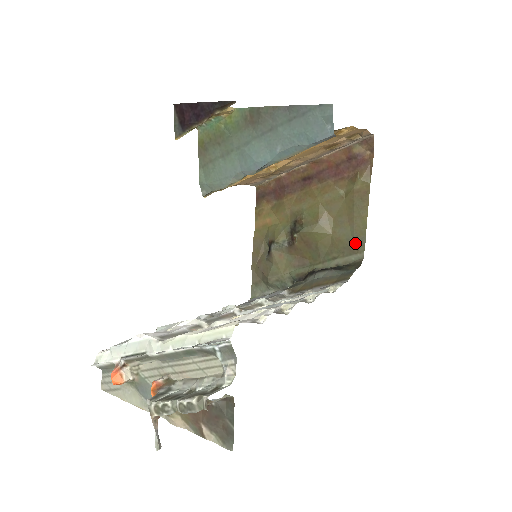
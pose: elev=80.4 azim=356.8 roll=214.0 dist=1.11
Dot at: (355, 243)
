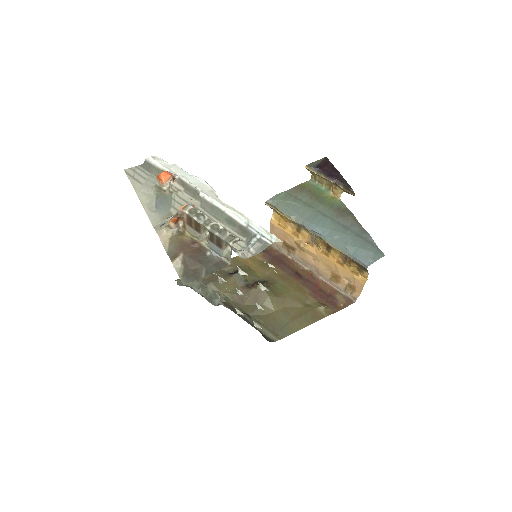
Dot at: (281, 330)
